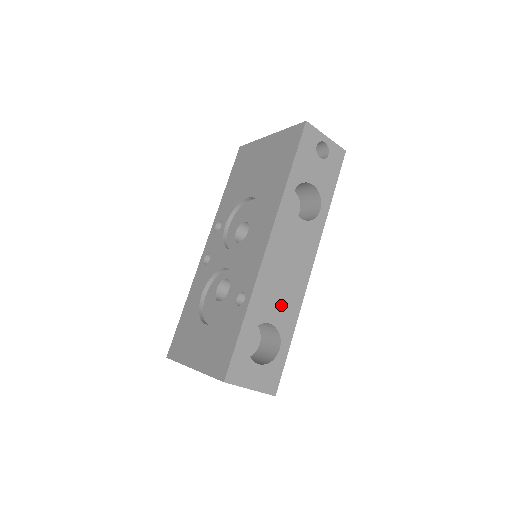
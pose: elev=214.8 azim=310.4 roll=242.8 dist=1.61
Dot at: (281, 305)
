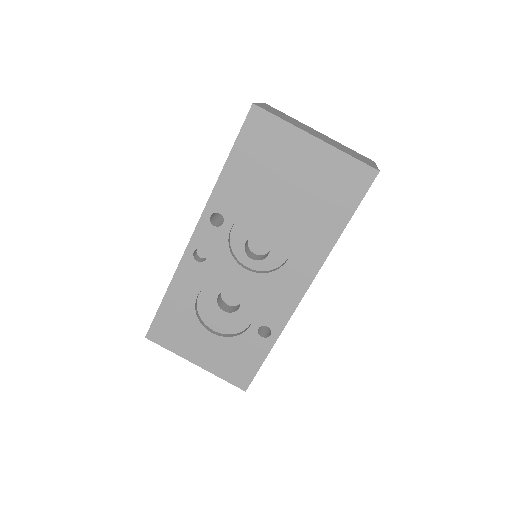
Dot at: occluded
